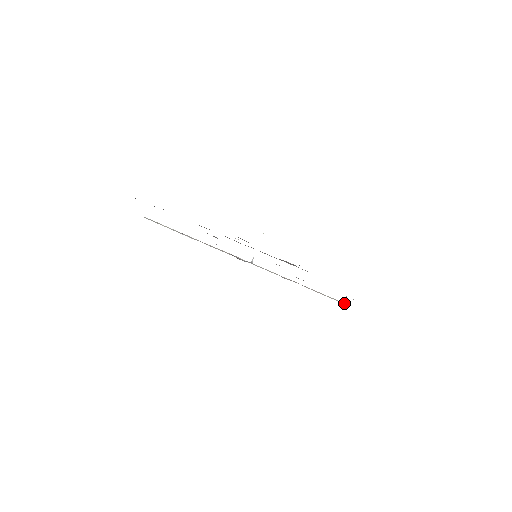
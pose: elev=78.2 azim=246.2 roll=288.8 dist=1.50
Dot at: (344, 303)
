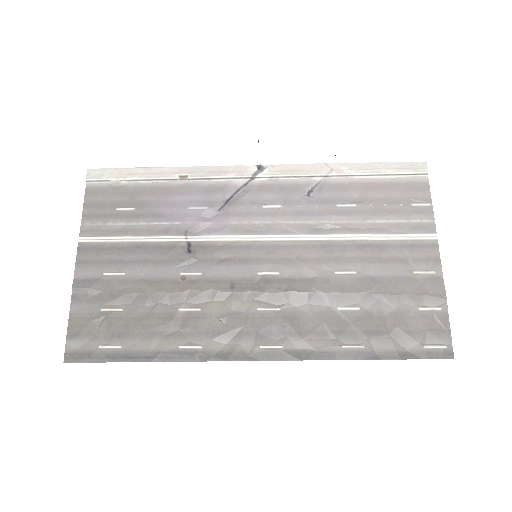
Dot at: (420, 172)
